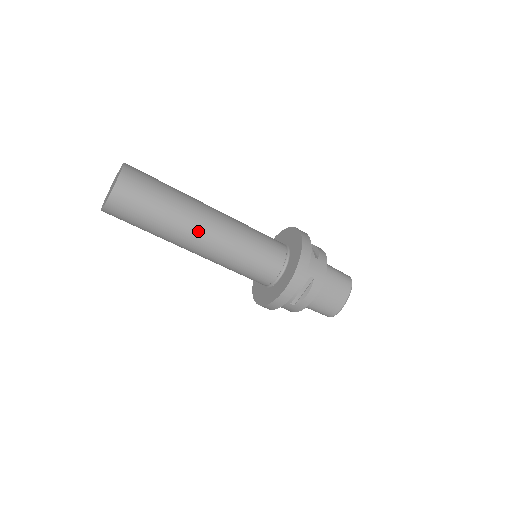
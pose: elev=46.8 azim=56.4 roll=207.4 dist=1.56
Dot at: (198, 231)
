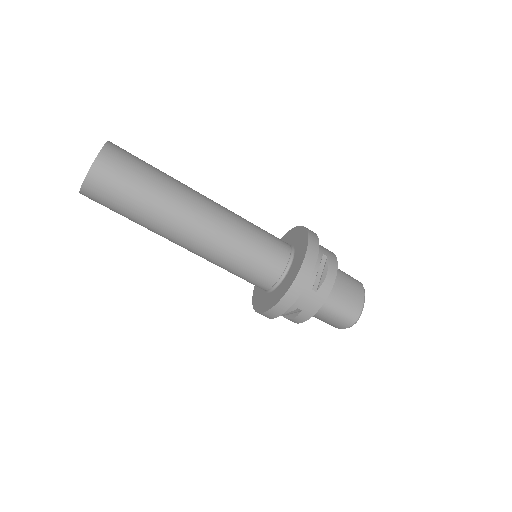
Dot at: (197, 202)
